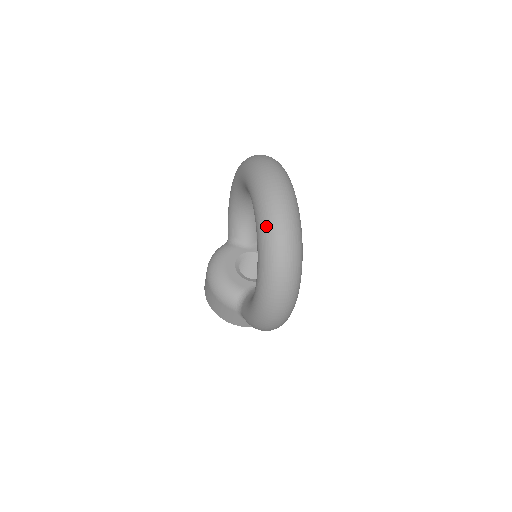
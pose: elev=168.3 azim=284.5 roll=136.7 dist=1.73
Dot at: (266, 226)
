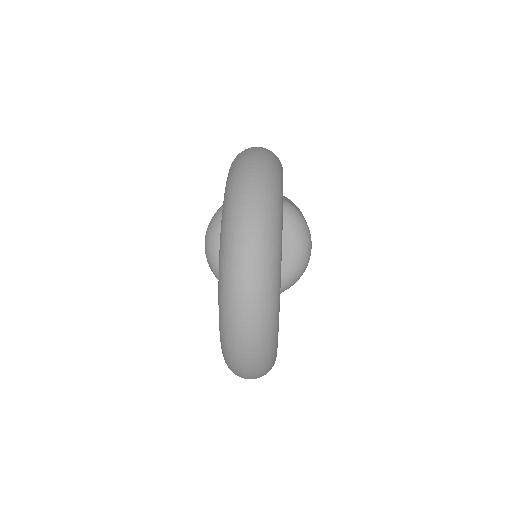
Dot at: (224, 344)
